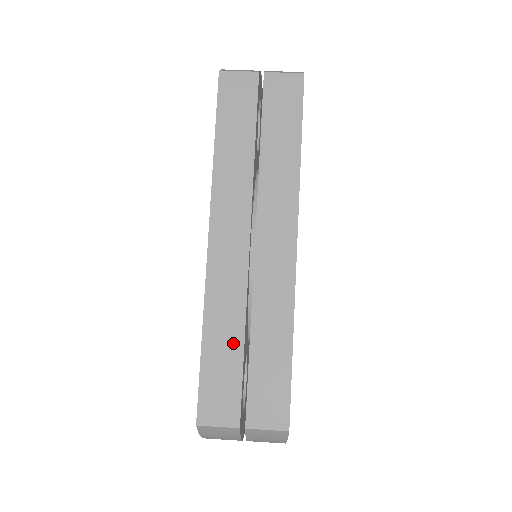
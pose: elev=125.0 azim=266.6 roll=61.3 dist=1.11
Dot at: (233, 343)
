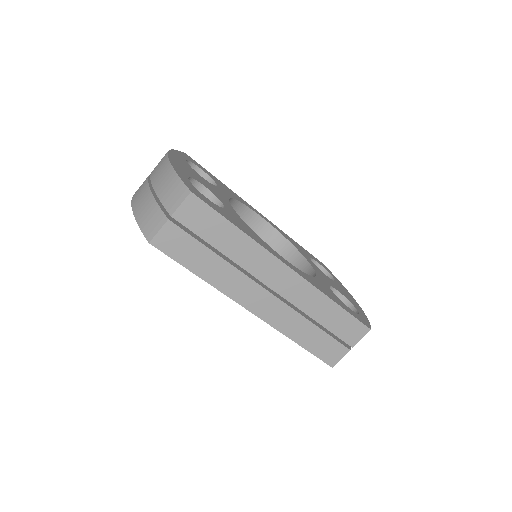
Dot at: (311, 331)
